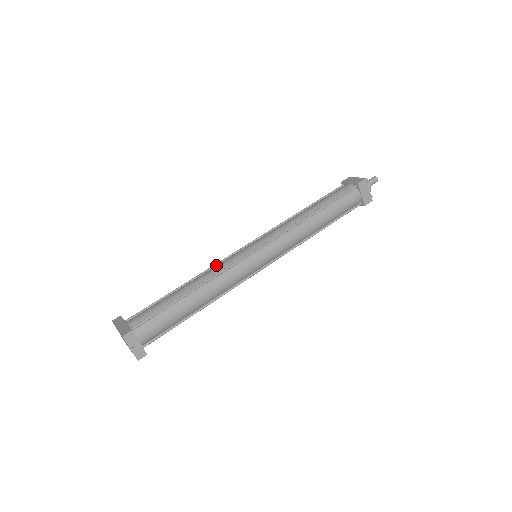
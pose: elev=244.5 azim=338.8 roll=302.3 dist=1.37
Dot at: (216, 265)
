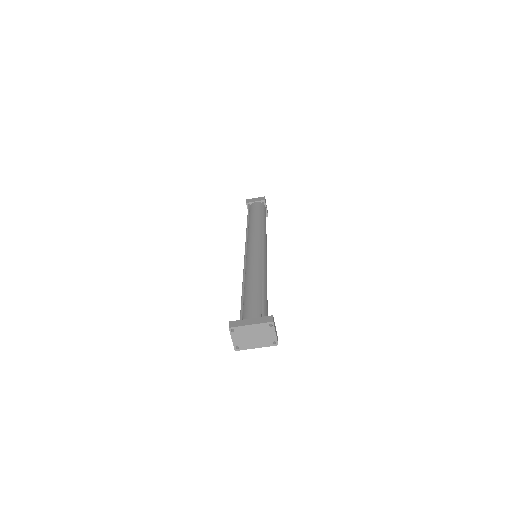
Dot at: (246, 266)
